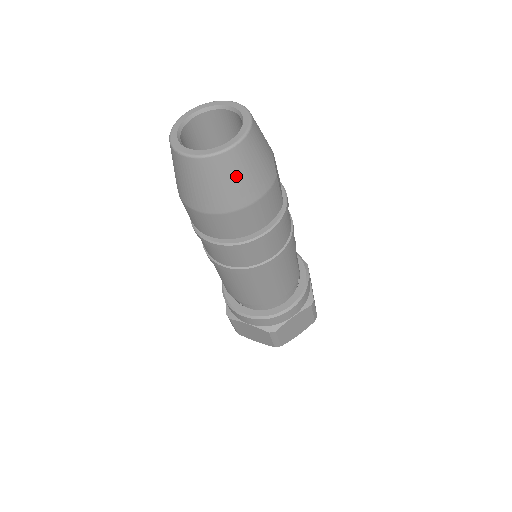
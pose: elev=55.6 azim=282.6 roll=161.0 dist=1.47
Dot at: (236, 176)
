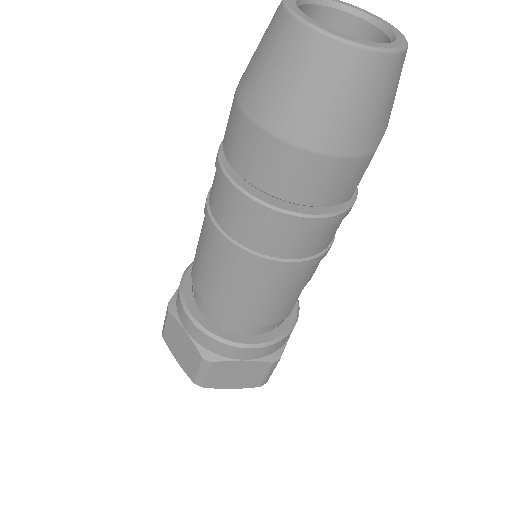
Dot at: (338, 96)
